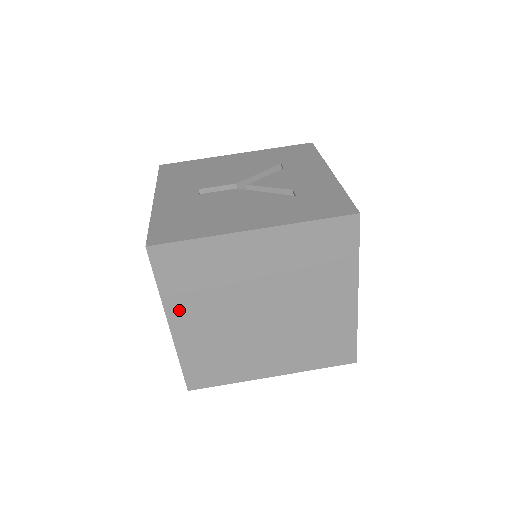
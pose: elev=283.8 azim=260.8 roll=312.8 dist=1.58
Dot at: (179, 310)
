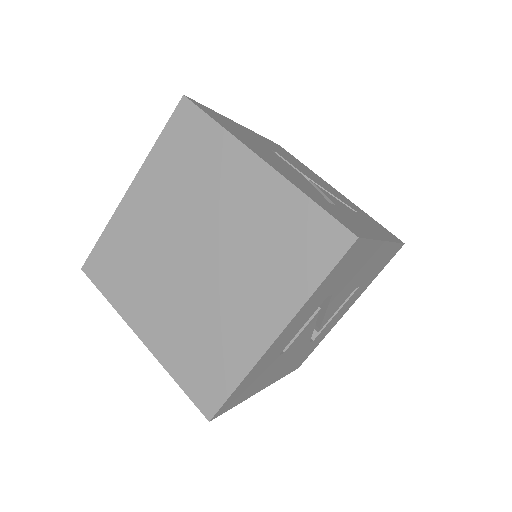
Dot at: (149, 179)
